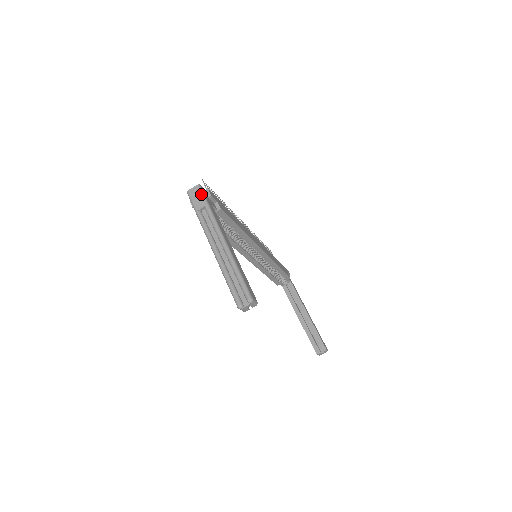
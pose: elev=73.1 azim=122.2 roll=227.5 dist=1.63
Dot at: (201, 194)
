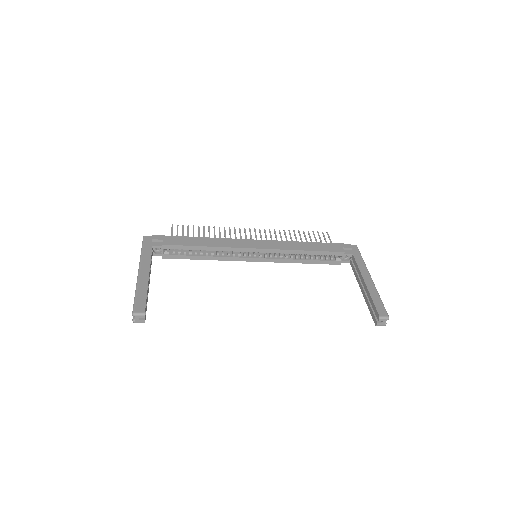
Dot at: (142, 243)
